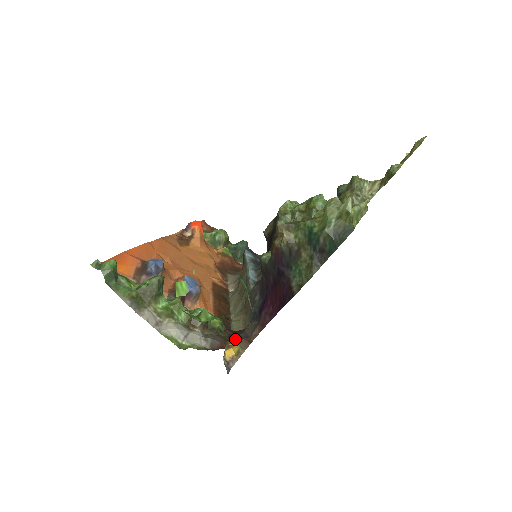
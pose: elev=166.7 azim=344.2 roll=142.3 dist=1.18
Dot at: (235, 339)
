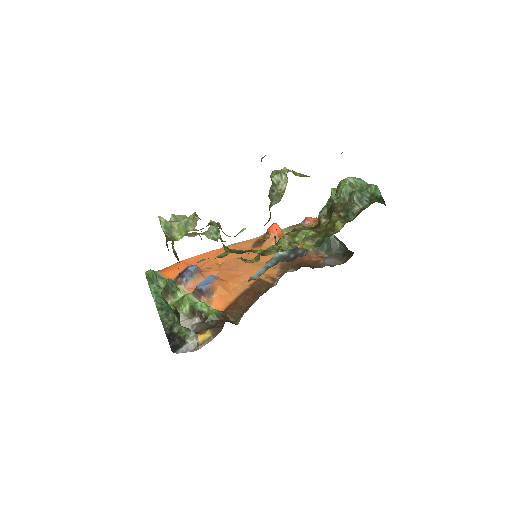
Dot at: (209, 328)
